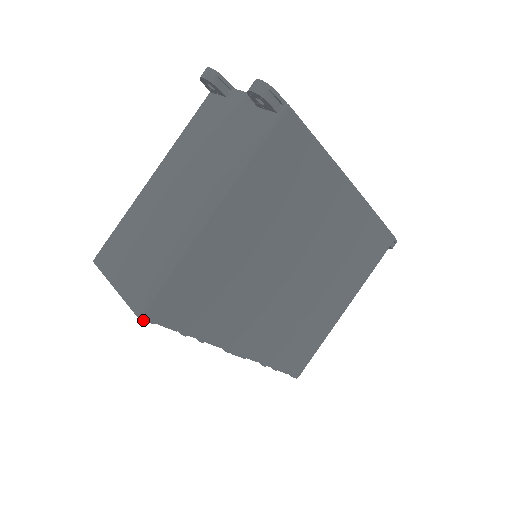
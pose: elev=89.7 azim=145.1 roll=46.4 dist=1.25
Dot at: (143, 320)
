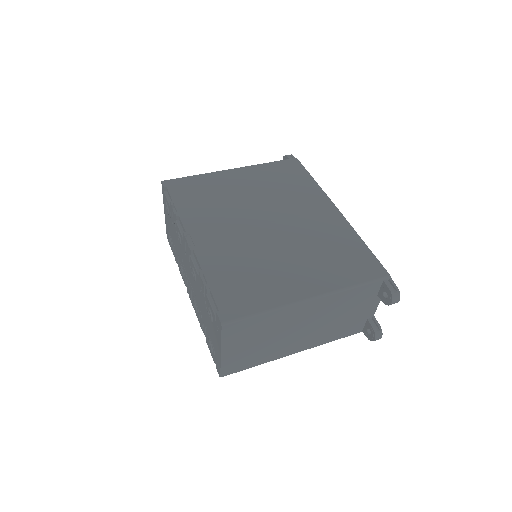
Dot at: (162, 182)
